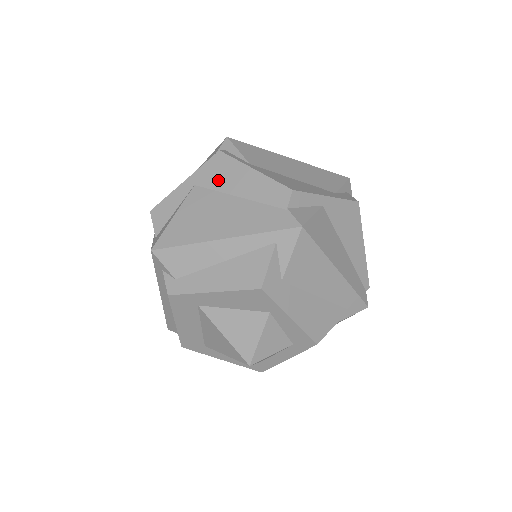
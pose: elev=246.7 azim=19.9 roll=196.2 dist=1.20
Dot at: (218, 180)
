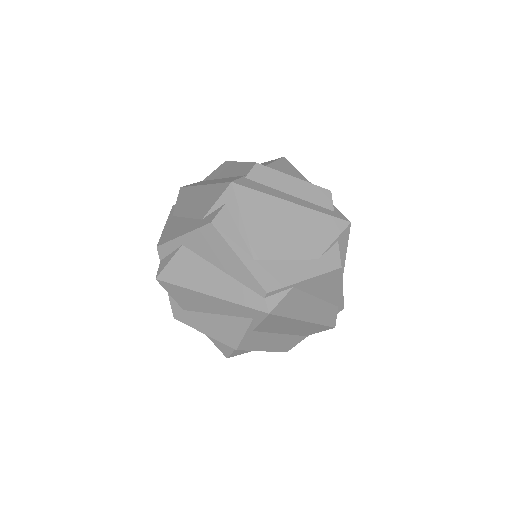
Dot at: occluded
